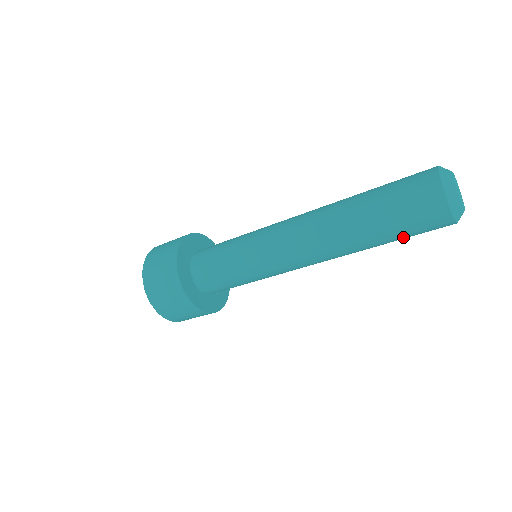
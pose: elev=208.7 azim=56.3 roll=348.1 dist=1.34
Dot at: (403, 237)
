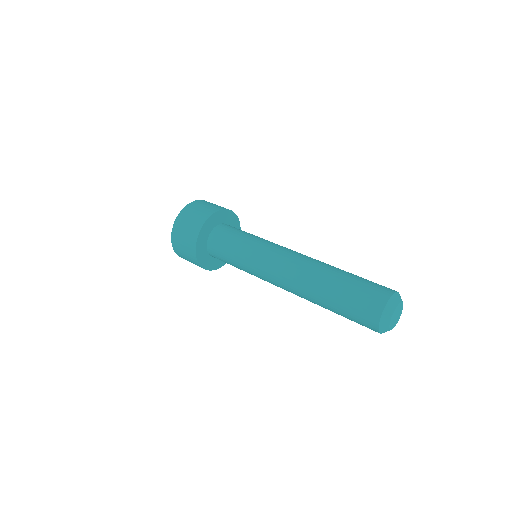
Dot at: (346, 317)
